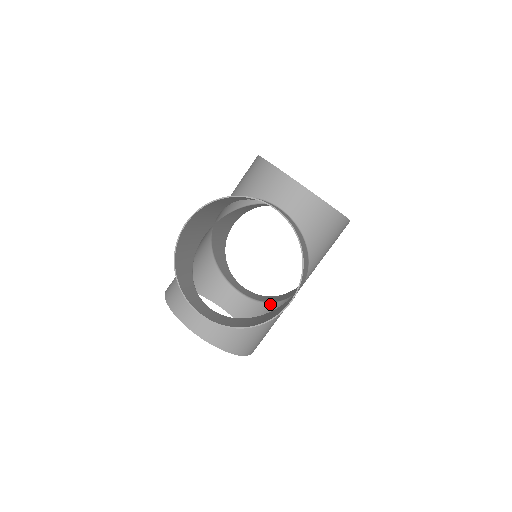
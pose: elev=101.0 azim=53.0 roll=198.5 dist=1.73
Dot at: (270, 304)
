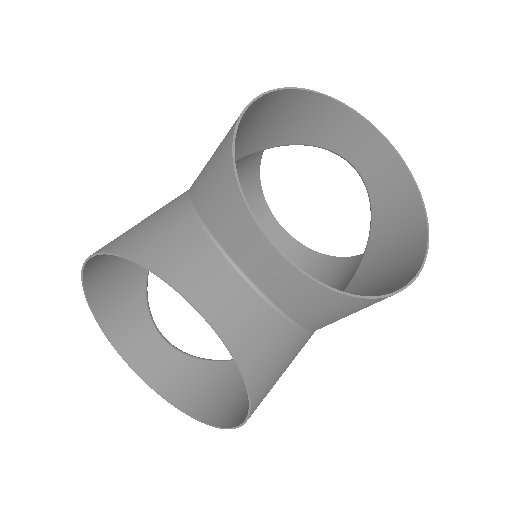
Dot at: occluded
